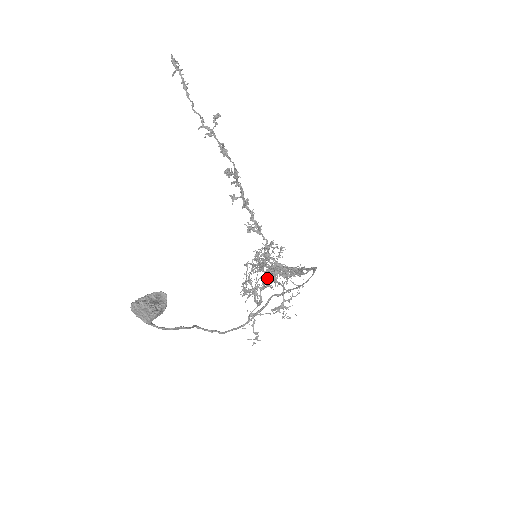
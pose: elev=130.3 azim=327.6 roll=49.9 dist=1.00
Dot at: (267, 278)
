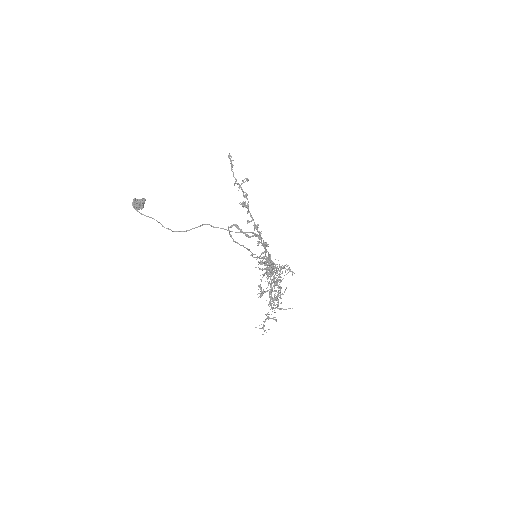
Dot at: (271, 280)
